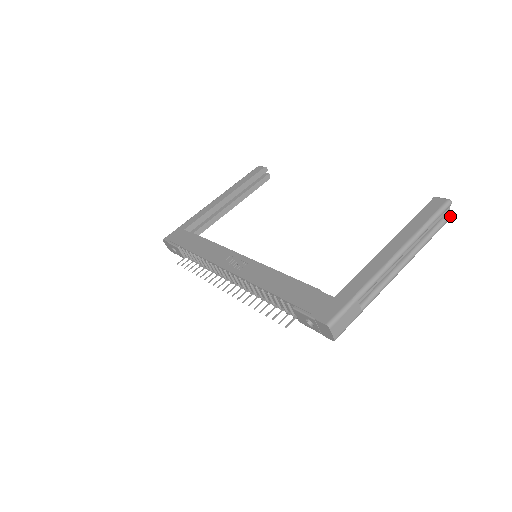
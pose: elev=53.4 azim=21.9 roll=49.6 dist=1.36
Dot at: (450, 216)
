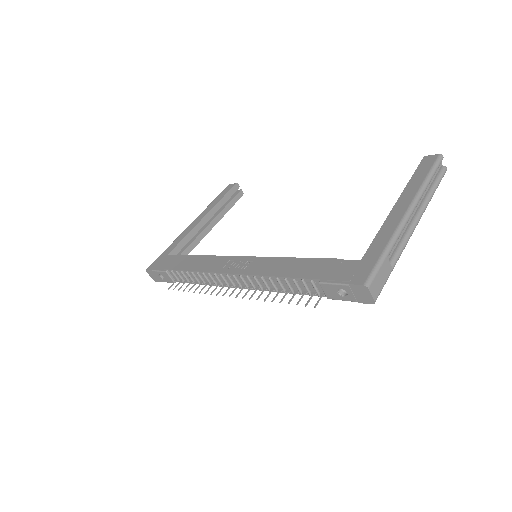
Dot at: (445, 170)
